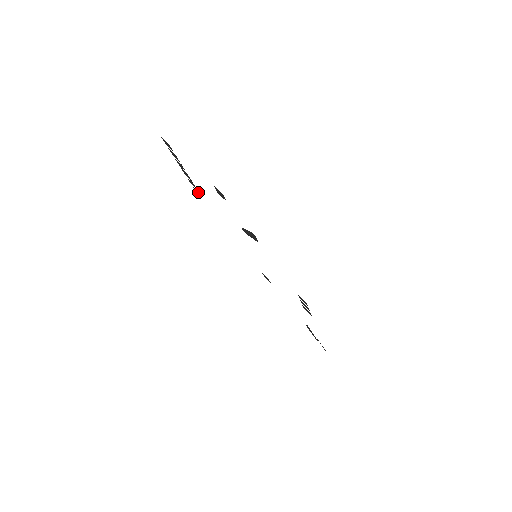
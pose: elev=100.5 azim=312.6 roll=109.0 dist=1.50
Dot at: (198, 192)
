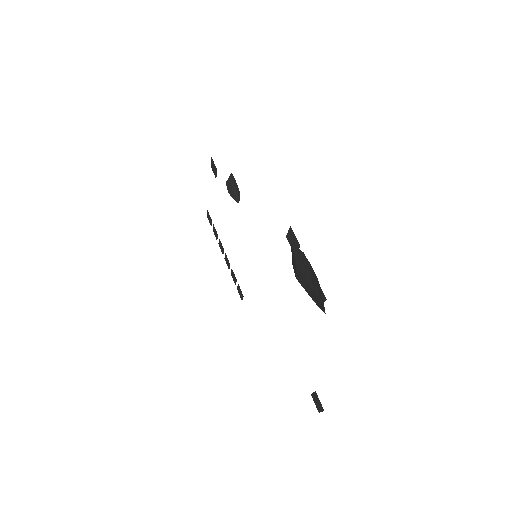
Dot at: (240, 289)
